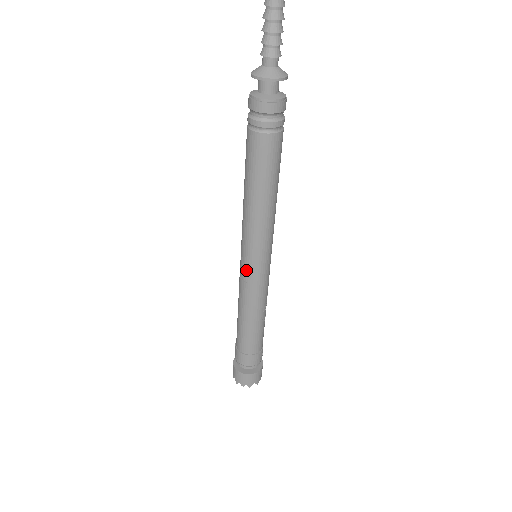
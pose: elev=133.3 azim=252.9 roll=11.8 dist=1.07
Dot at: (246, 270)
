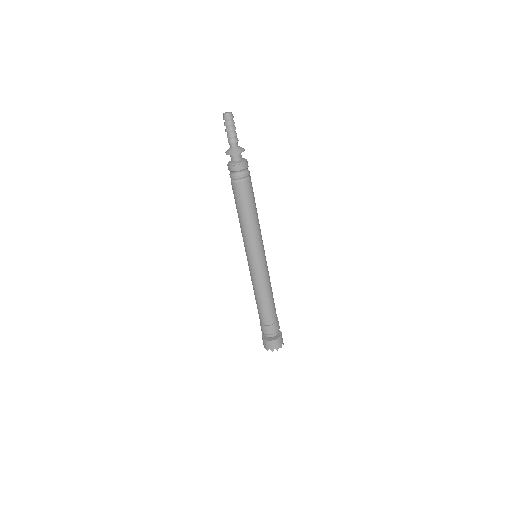
Dot at: (257, 265)
